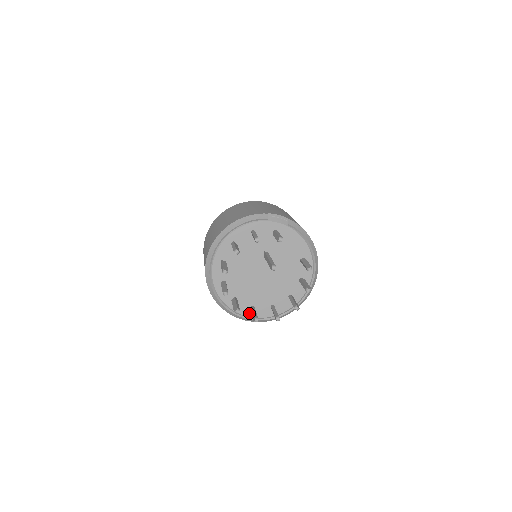
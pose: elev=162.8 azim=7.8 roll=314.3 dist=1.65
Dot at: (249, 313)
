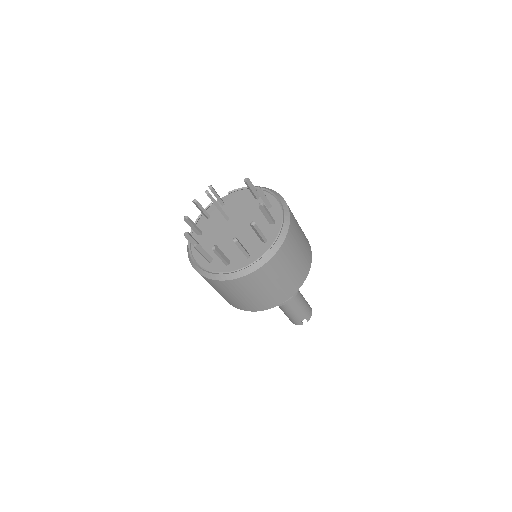
Dot at: (249, 261)
